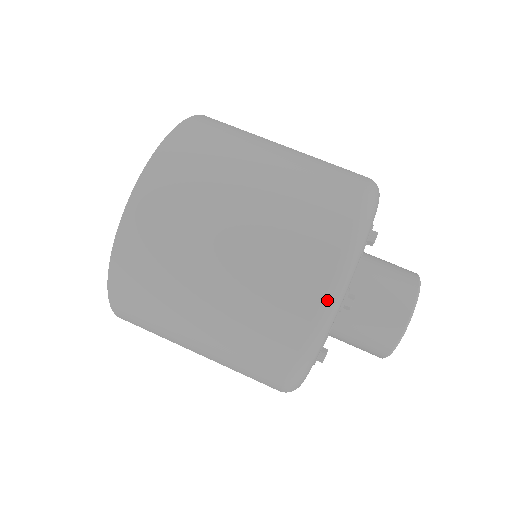
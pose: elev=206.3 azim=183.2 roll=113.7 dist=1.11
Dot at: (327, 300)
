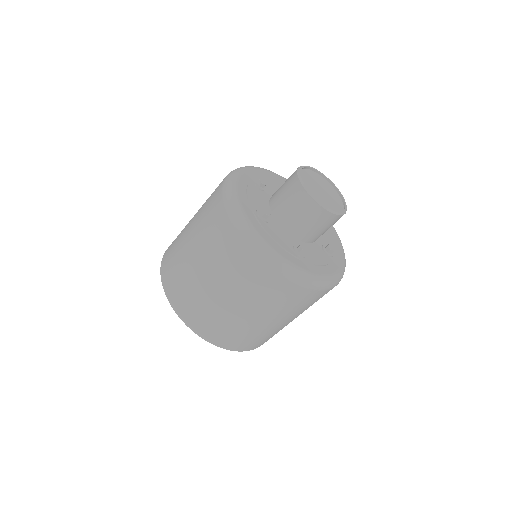
Dot at: (234, 222)
